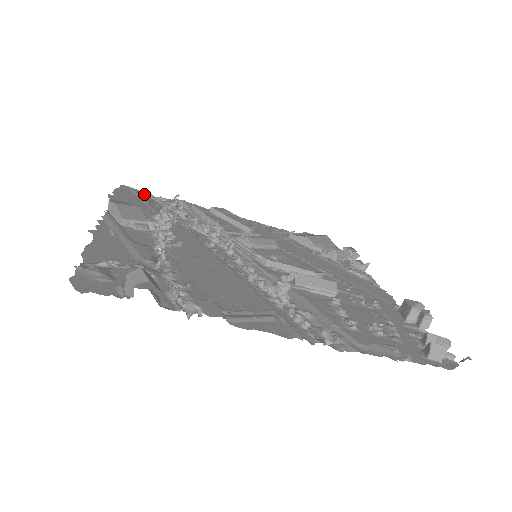
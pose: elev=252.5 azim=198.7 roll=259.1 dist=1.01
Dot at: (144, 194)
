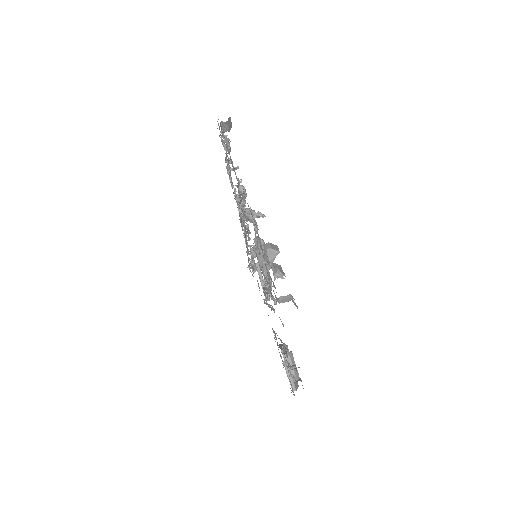
Dot at: occluded
